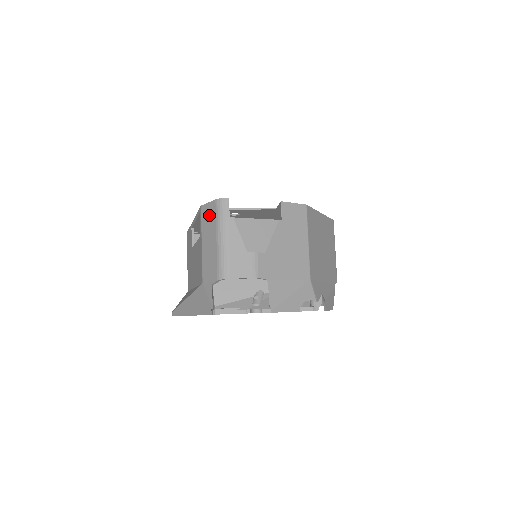
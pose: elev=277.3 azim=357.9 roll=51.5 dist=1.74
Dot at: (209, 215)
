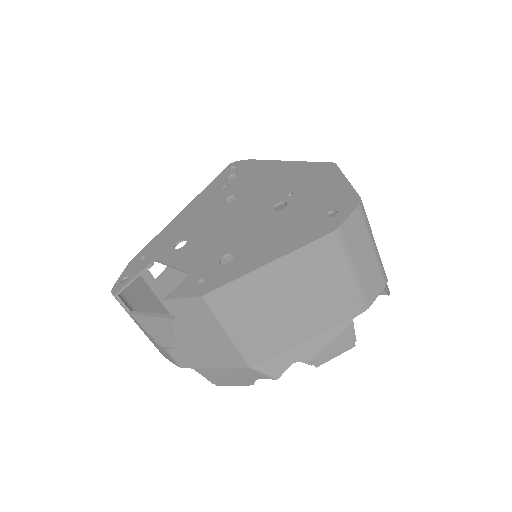
Dot at: (128, 287)
